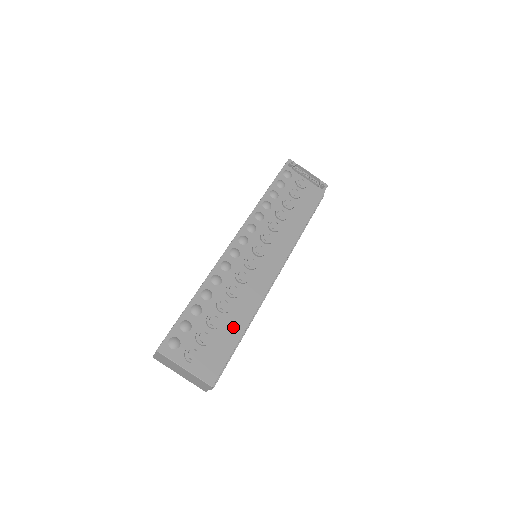
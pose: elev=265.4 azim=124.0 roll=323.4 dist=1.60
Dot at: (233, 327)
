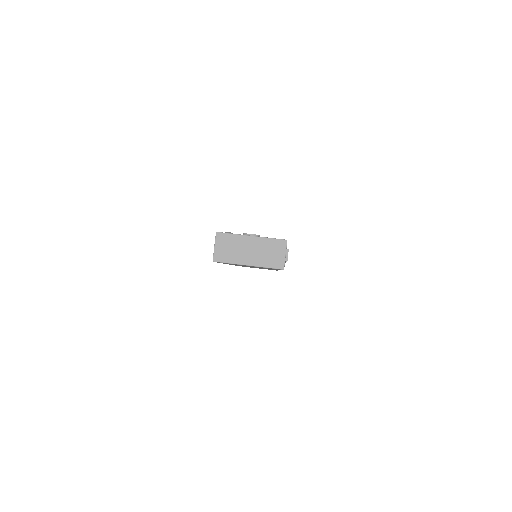
Dot at: occluded
